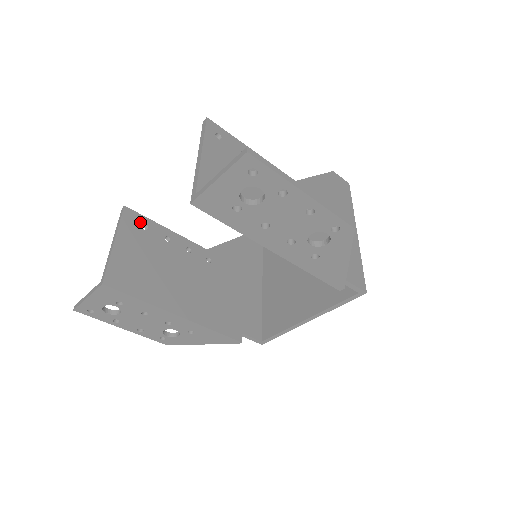
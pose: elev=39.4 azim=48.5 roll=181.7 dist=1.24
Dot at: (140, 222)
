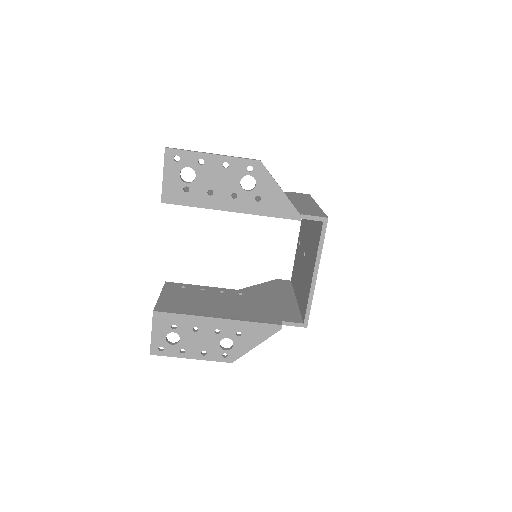
Dot at: (179, 286)
